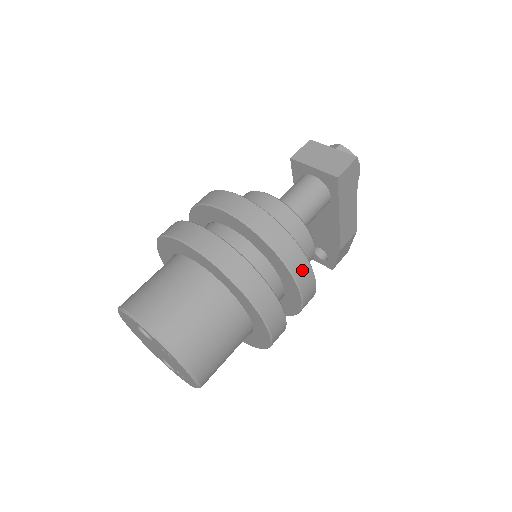
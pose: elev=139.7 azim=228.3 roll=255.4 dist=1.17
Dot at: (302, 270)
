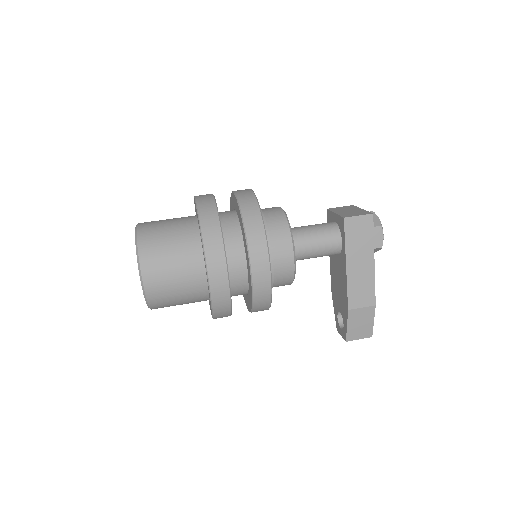
Dot at: (257, 243)
